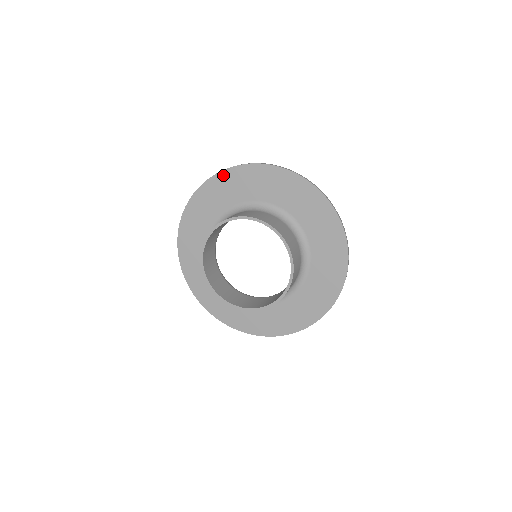
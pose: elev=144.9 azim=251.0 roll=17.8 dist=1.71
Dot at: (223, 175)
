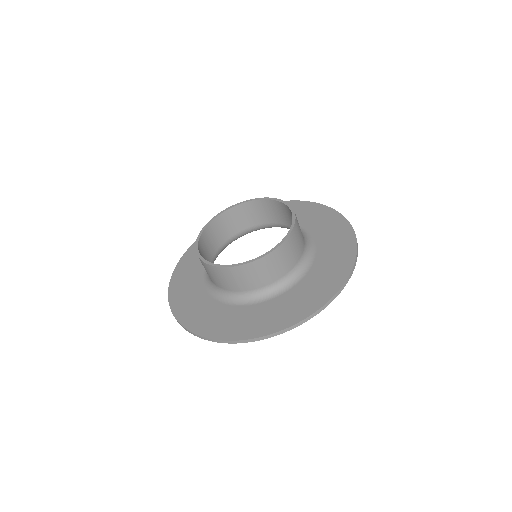
Dot at: occluded
